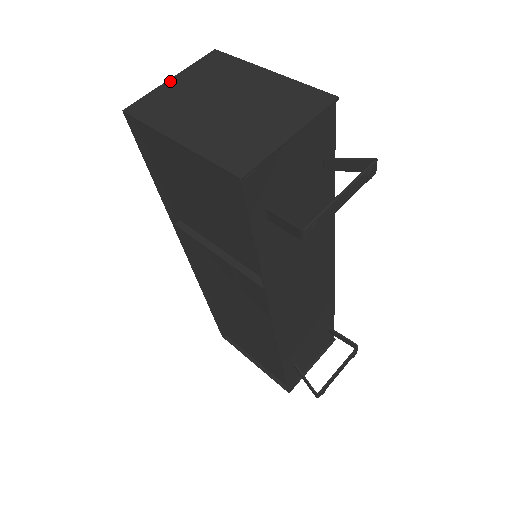
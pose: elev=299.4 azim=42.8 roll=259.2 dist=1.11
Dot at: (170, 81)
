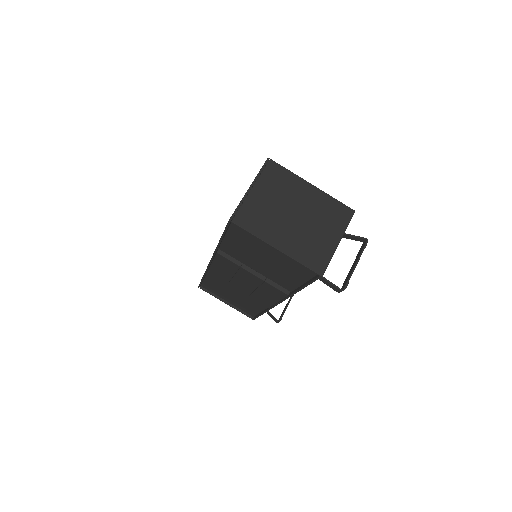
Dot at: (249, 191)
